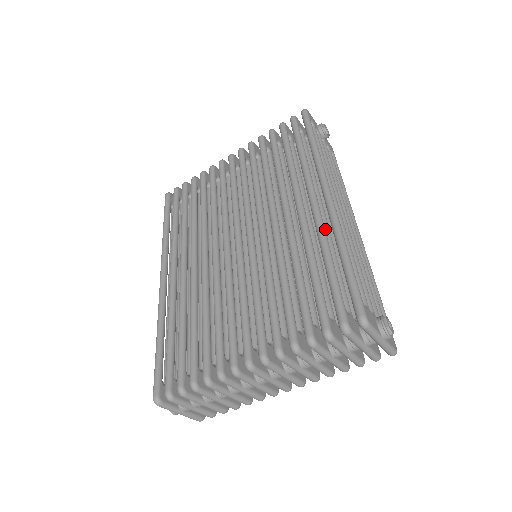
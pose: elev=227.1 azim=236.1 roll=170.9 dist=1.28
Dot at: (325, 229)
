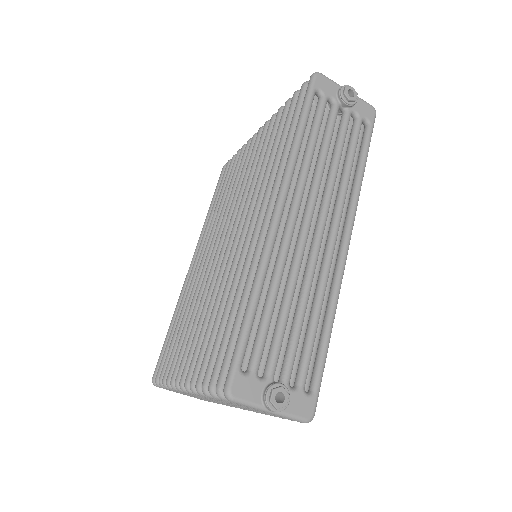
Dot at: occluded
